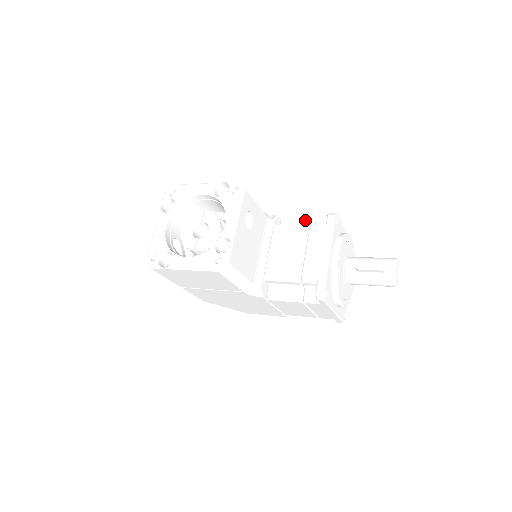
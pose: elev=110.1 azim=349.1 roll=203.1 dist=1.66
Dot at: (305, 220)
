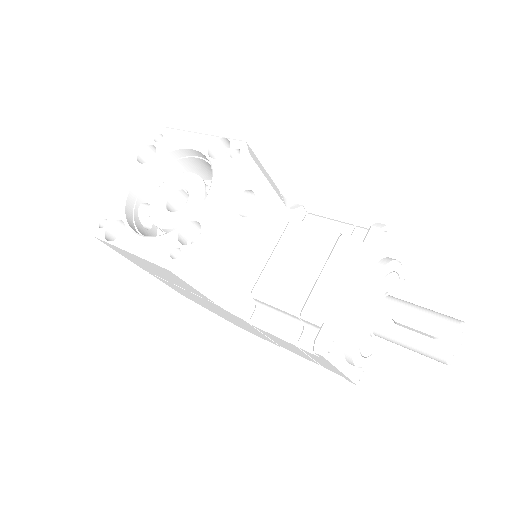
Dot at: (339, 223)
